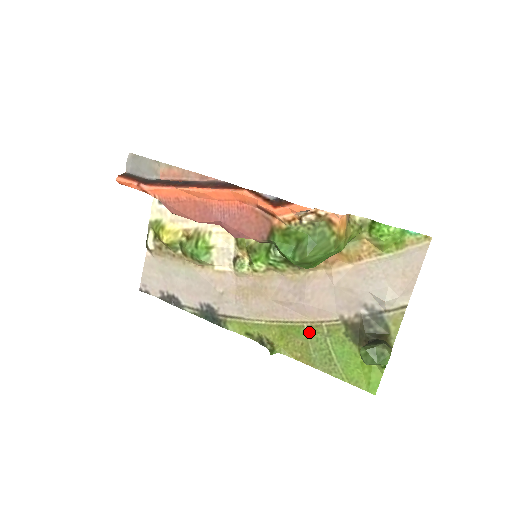
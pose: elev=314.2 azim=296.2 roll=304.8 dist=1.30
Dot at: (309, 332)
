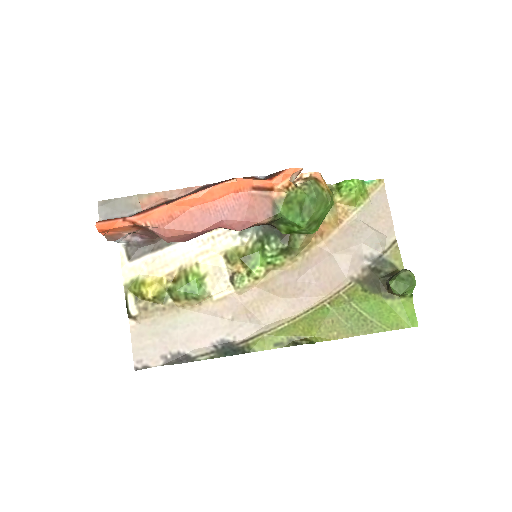
Dot at: (333, 307)
